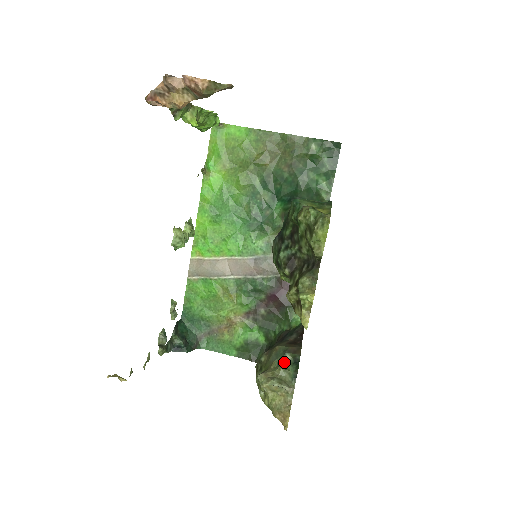
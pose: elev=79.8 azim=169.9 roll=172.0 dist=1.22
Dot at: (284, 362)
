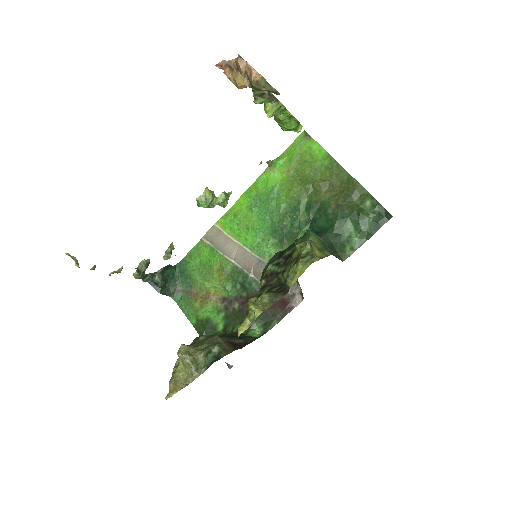
Dot at: (210, 350)
